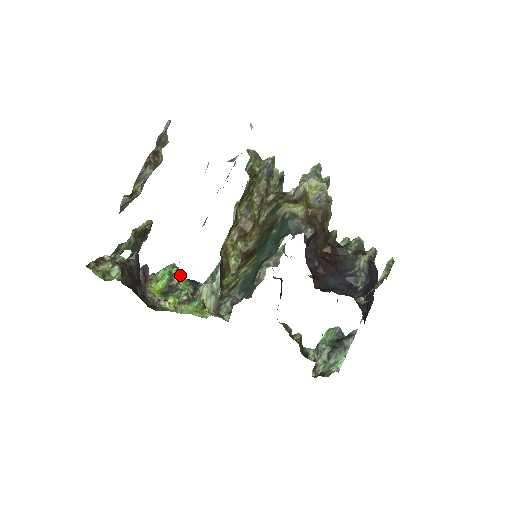
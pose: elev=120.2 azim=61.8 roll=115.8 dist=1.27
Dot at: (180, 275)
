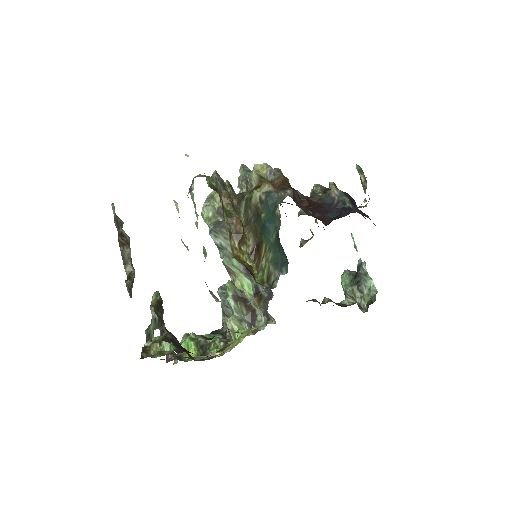
Dot at: occluded
